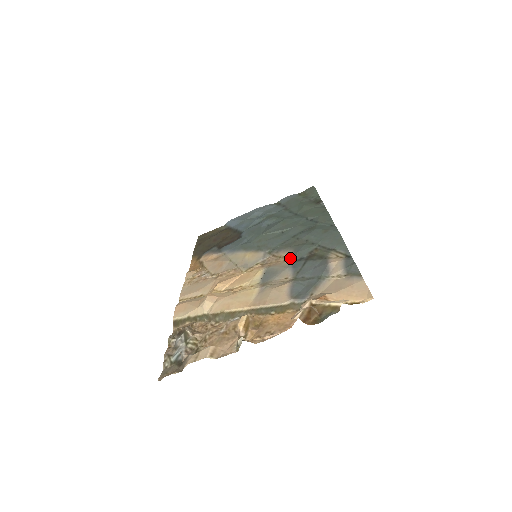
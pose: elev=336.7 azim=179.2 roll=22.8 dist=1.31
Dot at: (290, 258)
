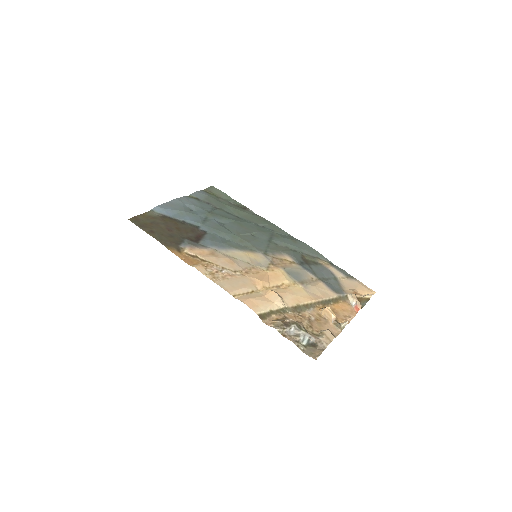
Dot at: (293, 261)
